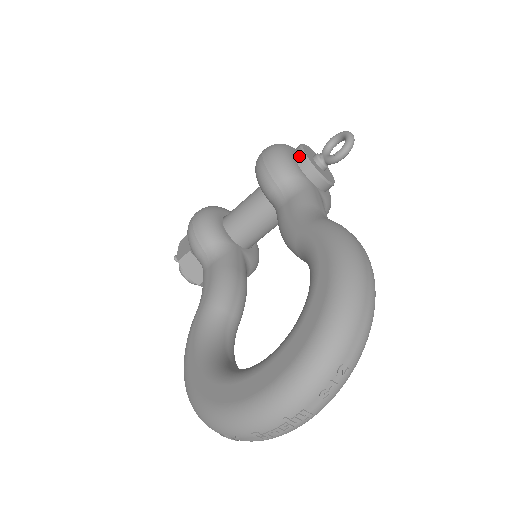
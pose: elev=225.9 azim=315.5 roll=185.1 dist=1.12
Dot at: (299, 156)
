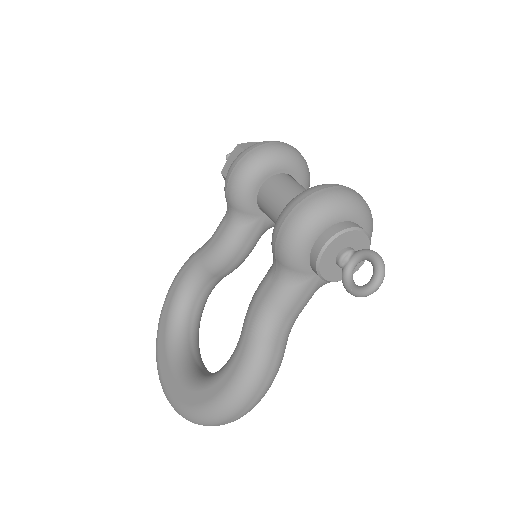
Dot at: (315, 253)
